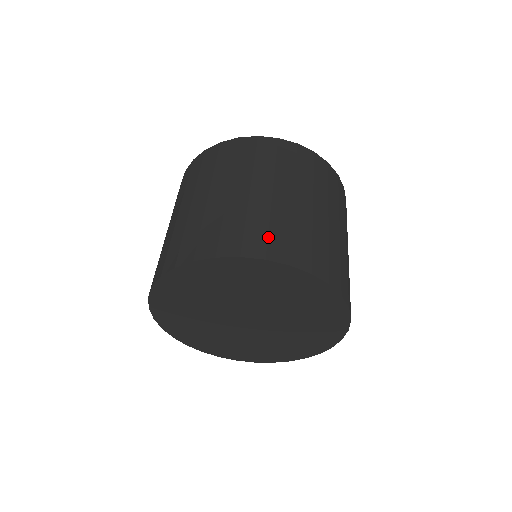
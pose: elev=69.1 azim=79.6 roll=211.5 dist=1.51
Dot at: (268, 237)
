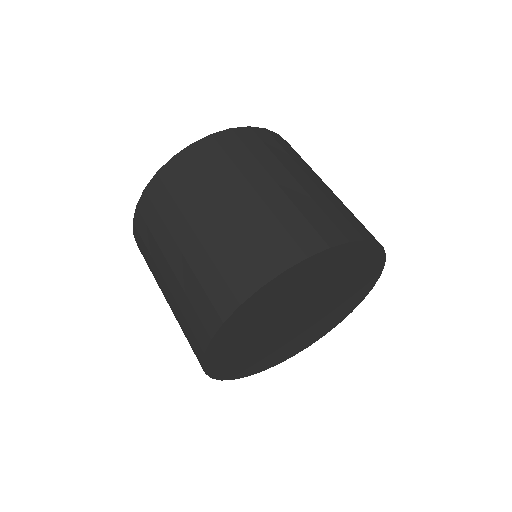
Dot at: (290, 235)
